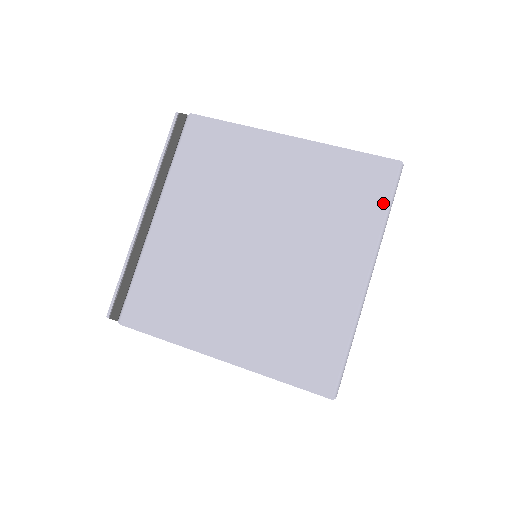
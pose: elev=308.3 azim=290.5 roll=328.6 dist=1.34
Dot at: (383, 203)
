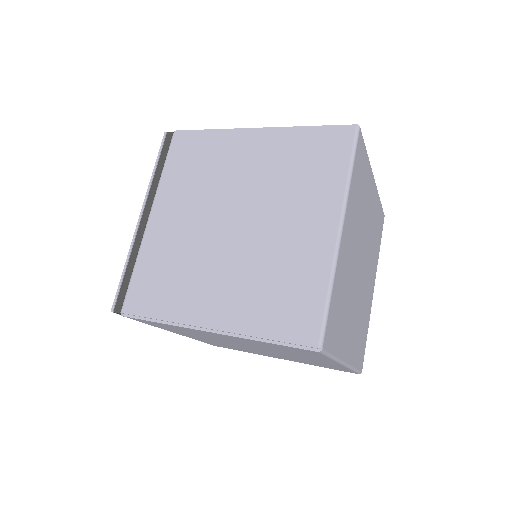
Dot at: (345, 162)
